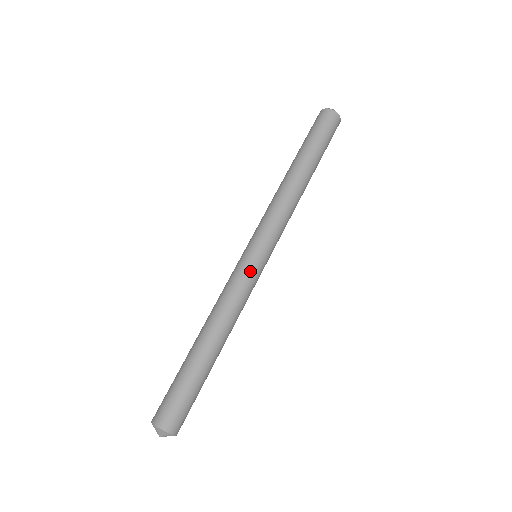
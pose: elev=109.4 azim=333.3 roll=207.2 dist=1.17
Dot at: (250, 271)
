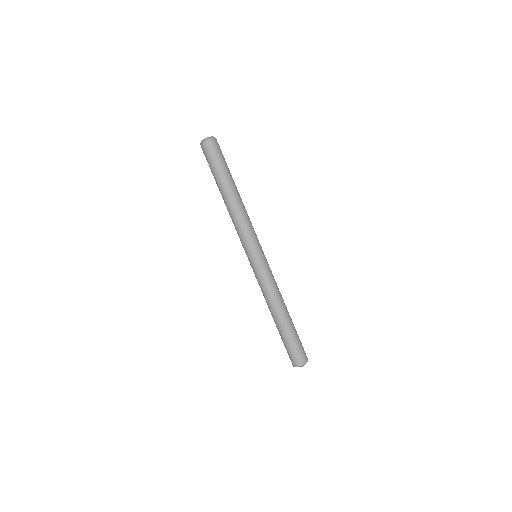
Dot at: (261, 269)
